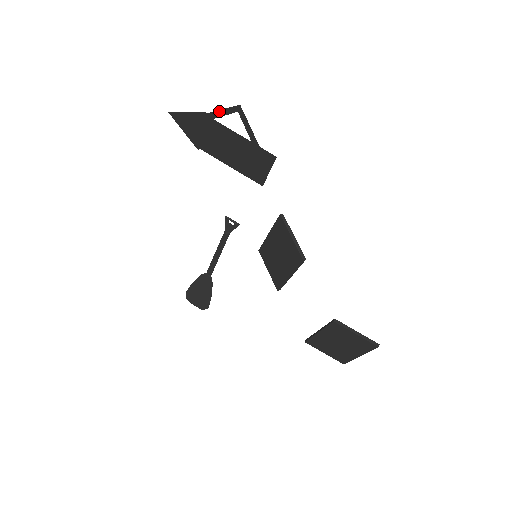
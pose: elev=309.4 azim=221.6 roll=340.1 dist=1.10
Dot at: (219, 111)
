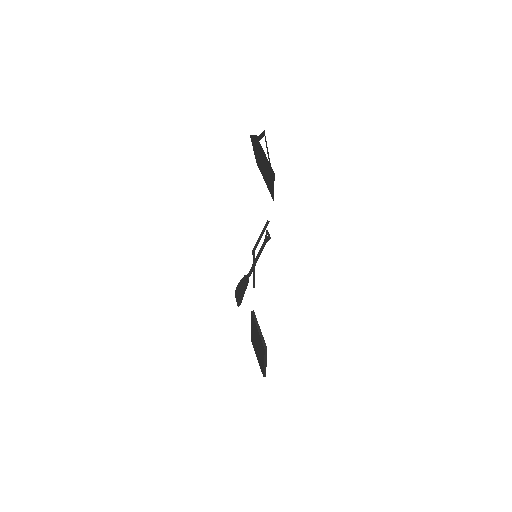
Dot at: (261, 135)
